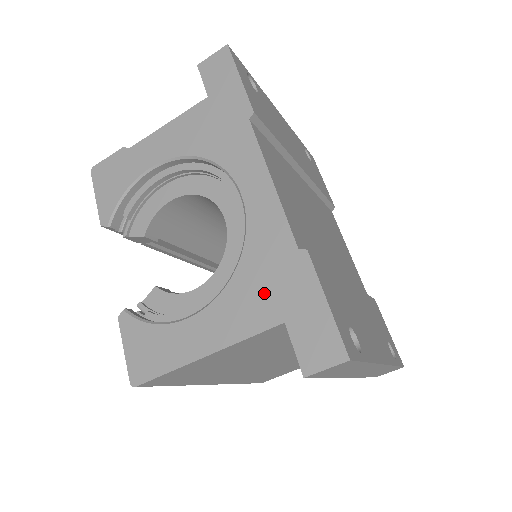
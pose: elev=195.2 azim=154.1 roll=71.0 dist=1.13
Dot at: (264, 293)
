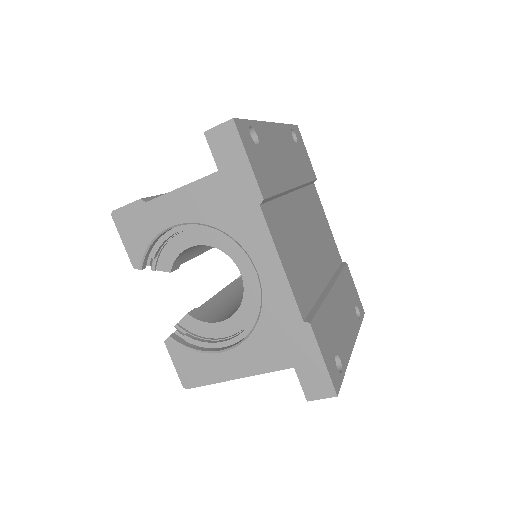
Dot at: (278, 346)
